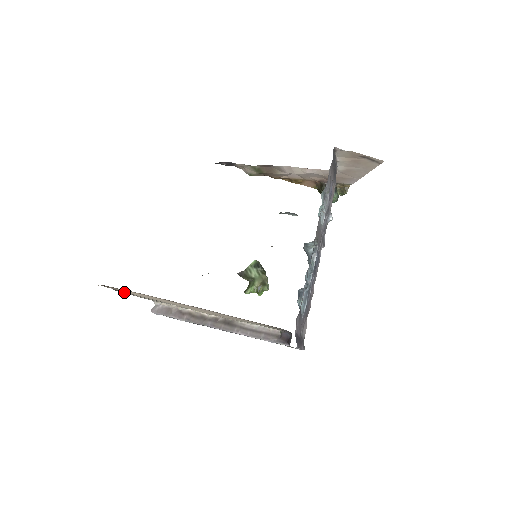
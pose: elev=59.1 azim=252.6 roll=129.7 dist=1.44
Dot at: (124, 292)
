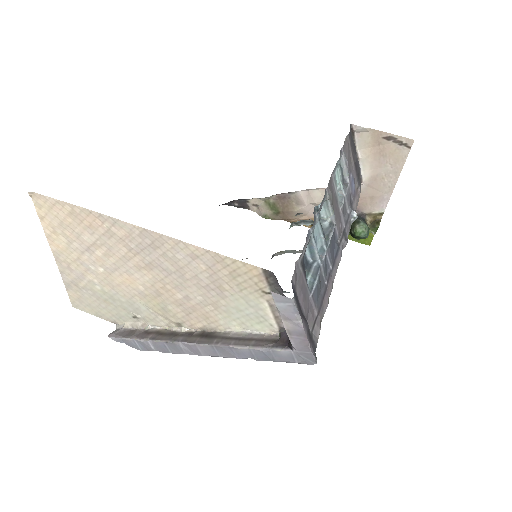
Dot at: (78, 291)
